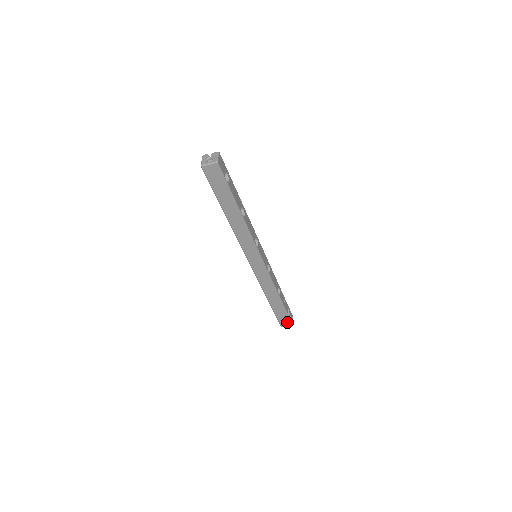
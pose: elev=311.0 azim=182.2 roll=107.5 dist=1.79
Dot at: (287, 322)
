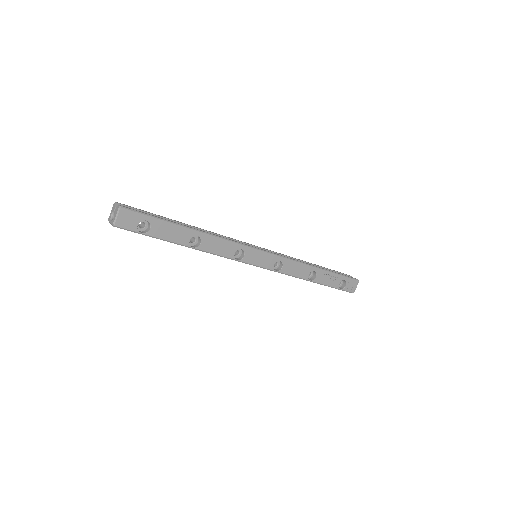
Dot at: occluded
